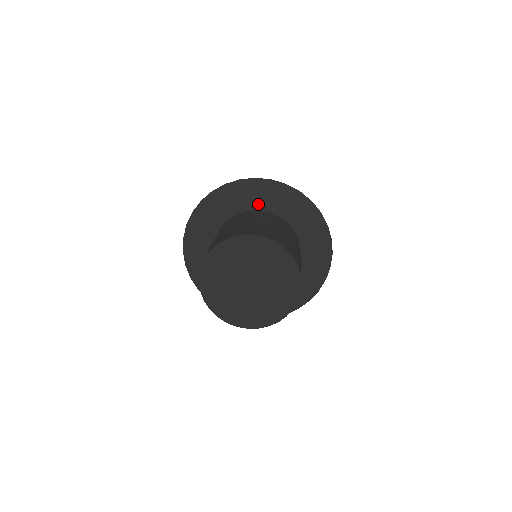
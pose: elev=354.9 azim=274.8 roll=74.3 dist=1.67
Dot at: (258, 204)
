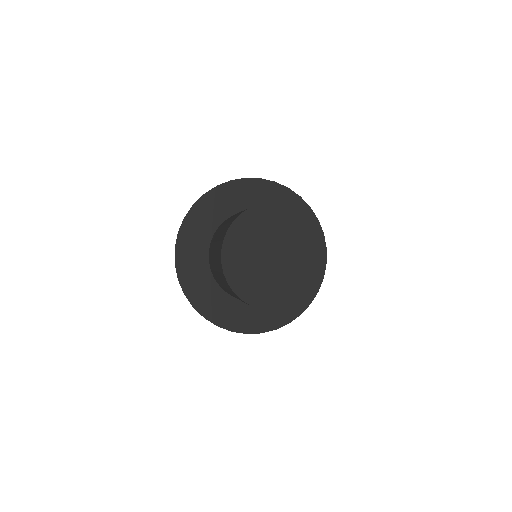
Dot at: (251, 204)
